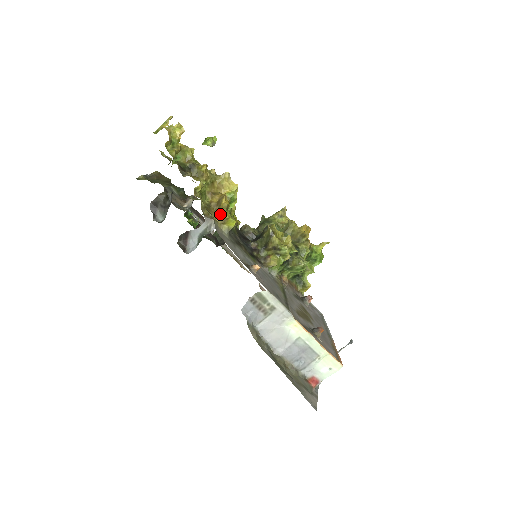
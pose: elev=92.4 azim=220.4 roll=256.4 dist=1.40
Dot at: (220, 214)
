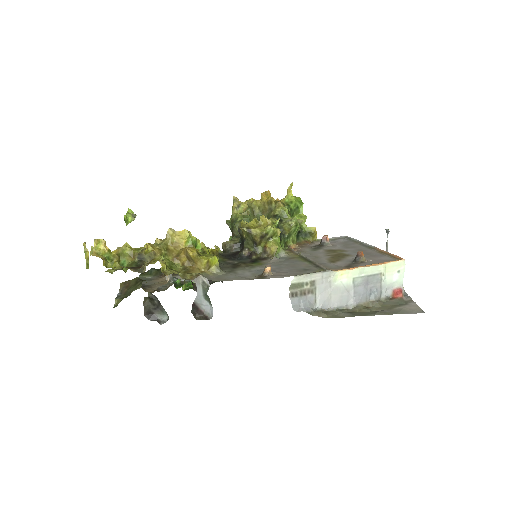
Dot at: (199, 265)
